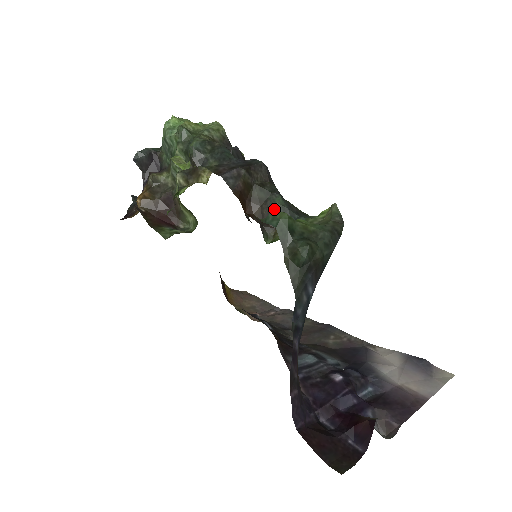
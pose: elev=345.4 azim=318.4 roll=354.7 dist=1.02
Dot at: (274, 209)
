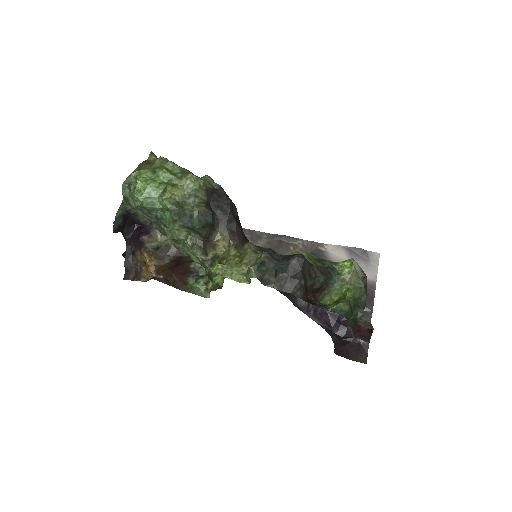
Dot at: (321, 285)
